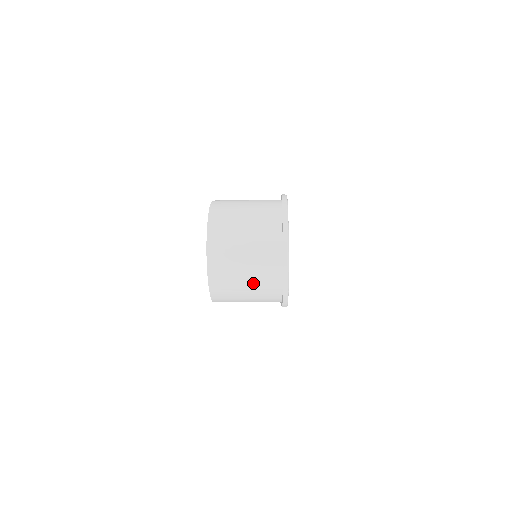
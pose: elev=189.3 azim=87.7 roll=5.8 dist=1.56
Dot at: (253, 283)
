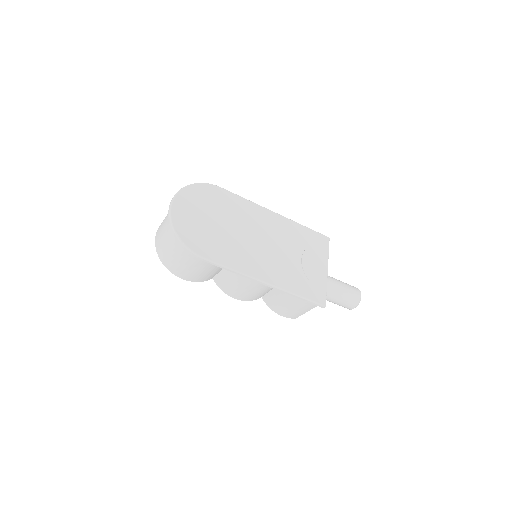
Dot at: (169, 242)
